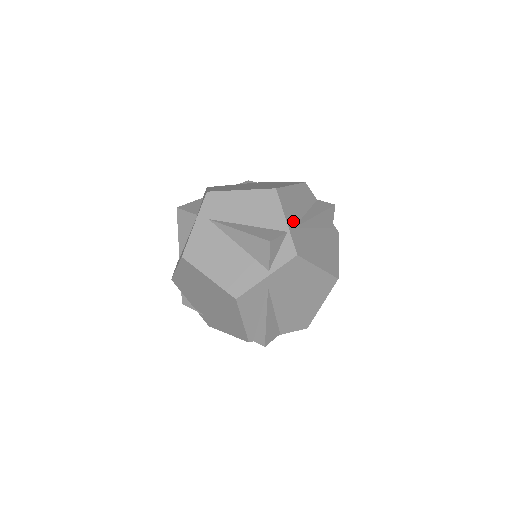
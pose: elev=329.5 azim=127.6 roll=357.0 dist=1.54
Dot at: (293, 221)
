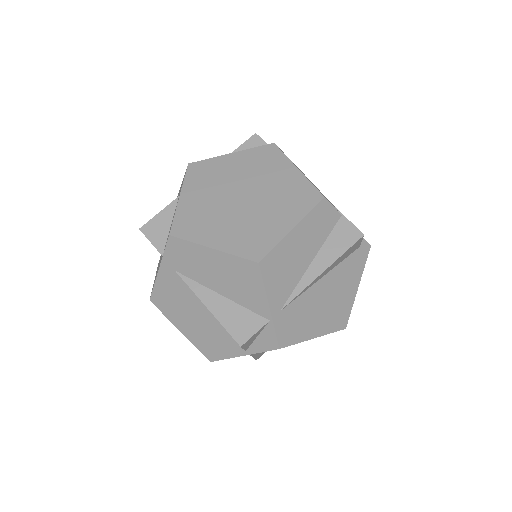
Dot at: (283, 298)
